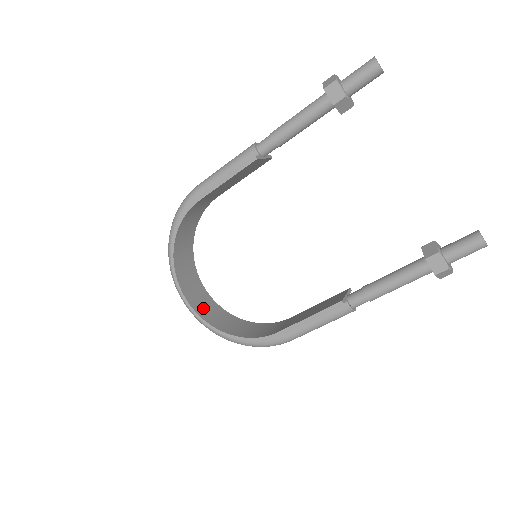
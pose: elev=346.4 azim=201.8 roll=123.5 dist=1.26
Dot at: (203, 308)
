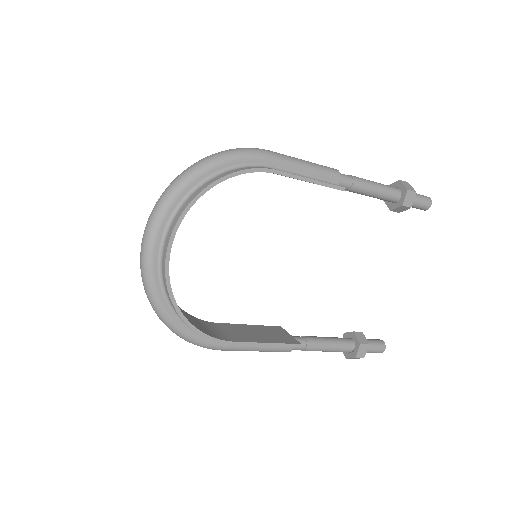
Dot at: occluded
